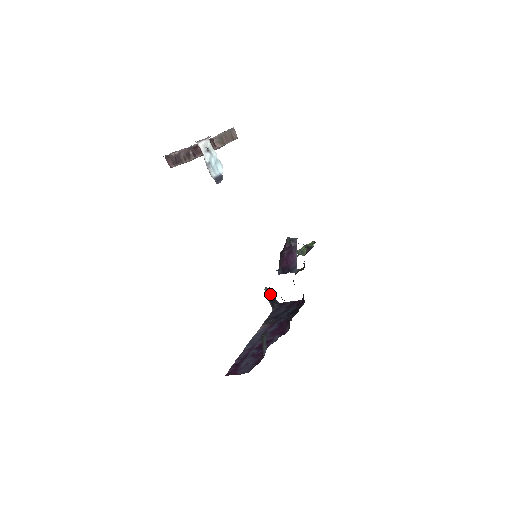
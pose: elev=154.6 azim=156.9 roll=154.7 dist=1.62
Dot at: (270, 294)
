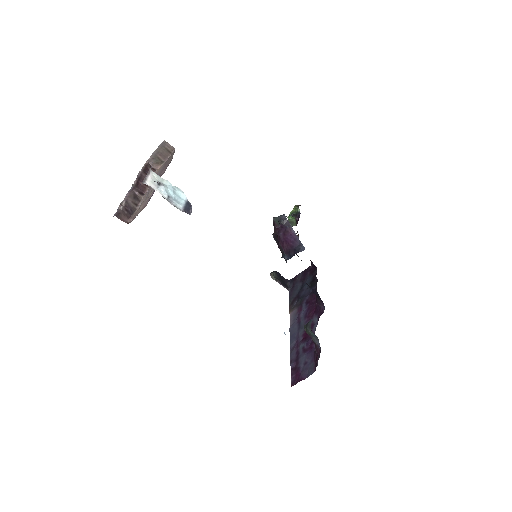
Dot at: (278, 277)
